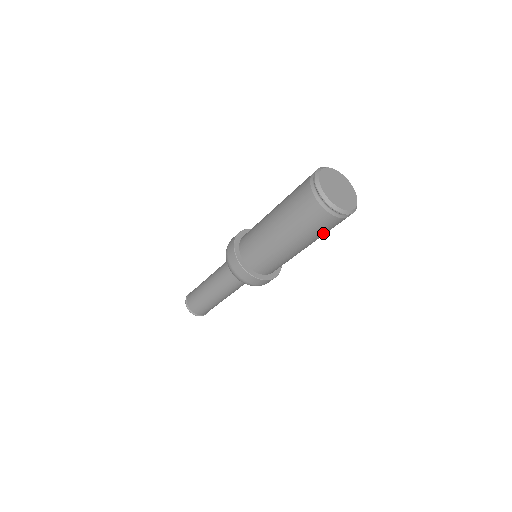
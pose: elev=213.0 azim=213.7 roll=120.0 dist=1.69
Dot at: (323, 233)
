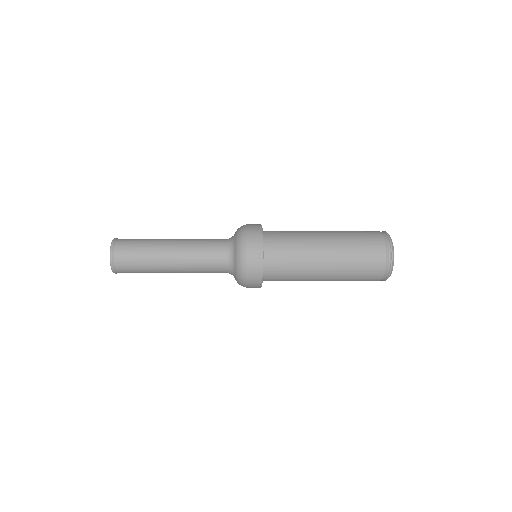
Dot at: occluded
